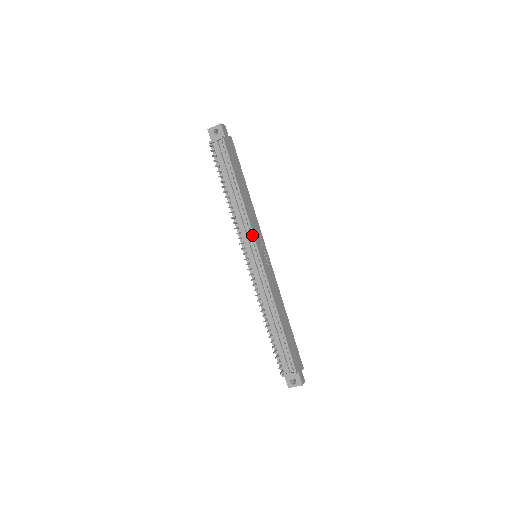
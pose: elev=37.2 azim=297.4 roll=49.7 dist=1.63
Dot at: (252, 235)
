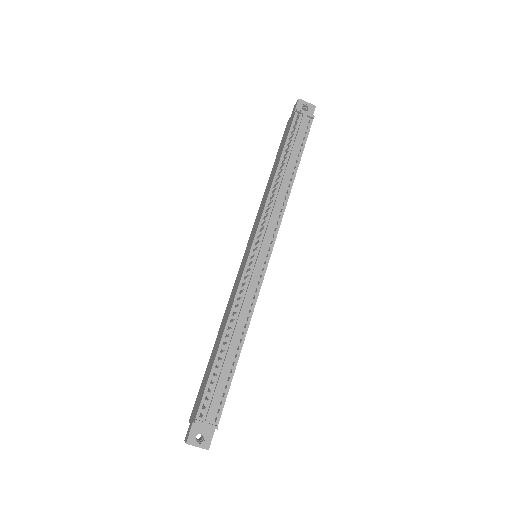
Dot at: (276, 230)
